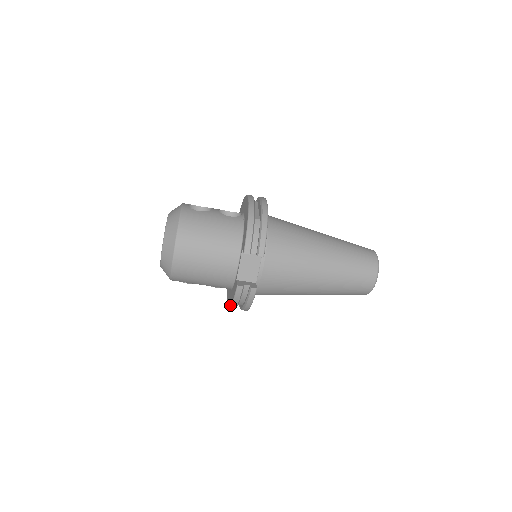
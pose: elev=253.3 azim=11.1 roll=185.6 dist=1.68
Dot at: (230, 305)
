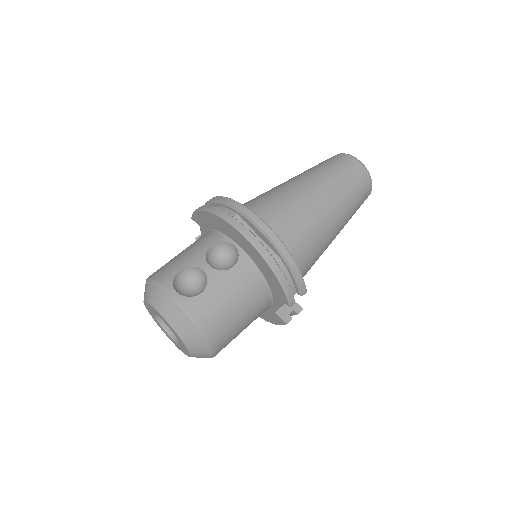
Dot at: occluded
